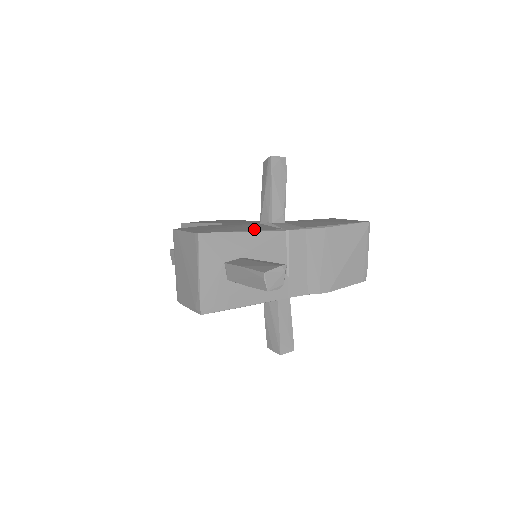
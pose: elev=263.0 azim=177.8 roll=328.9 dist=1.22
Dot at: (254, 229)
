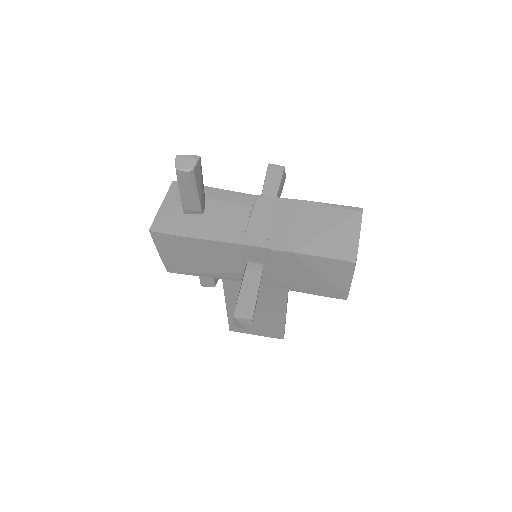
Dot at: occluded
